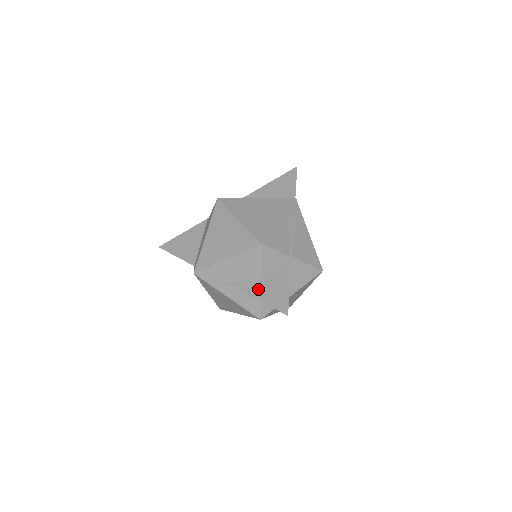
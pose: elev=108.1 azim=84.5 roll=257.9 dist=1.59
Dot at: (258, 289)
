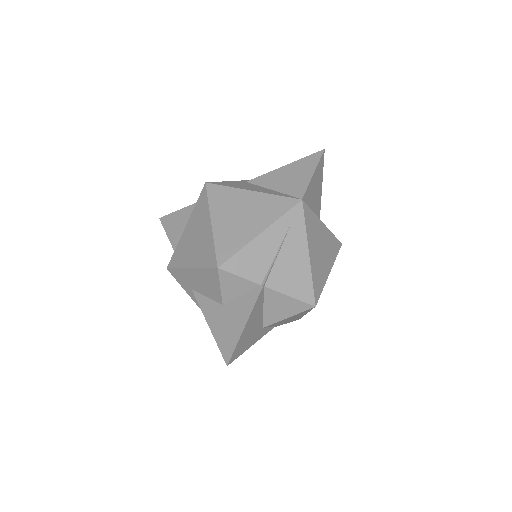
Dot at: (215, 315)
